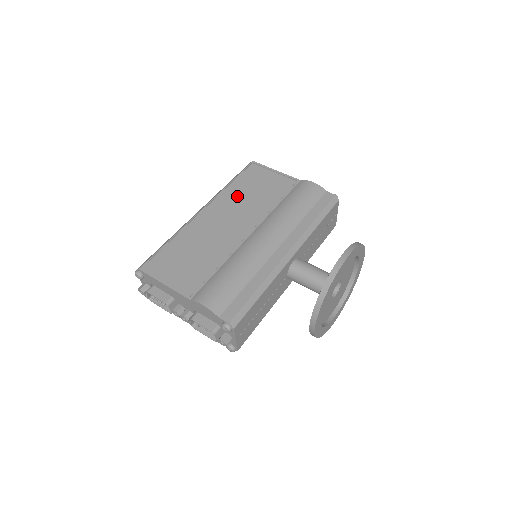
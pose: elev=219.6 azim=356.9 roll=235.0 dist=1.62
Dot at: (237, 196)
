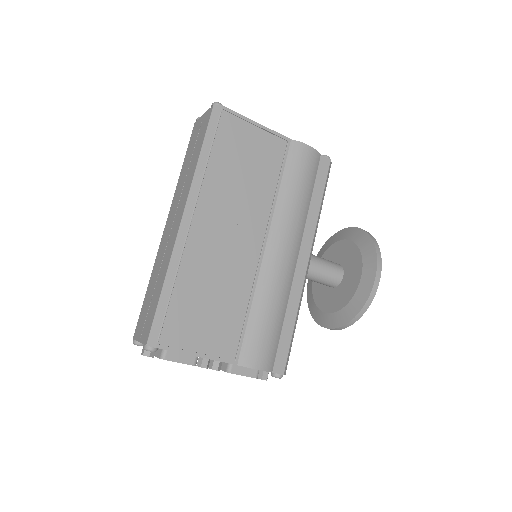
Dot at: (226, 183)
